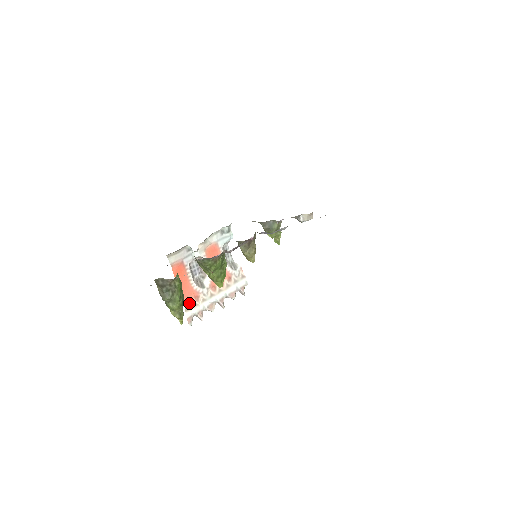
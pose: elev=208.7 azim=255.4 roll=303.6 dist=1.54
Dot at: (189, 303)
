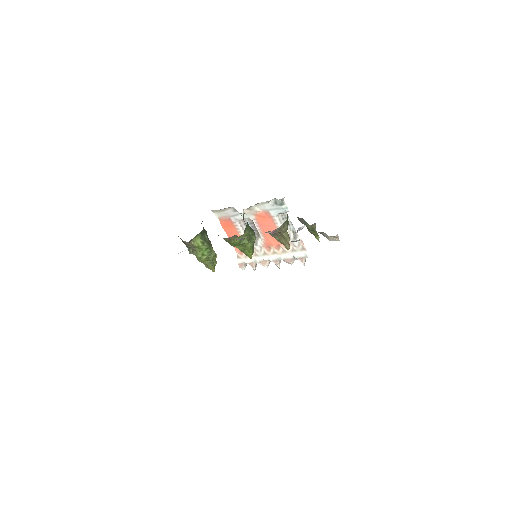
Dot at: (241, 252)
